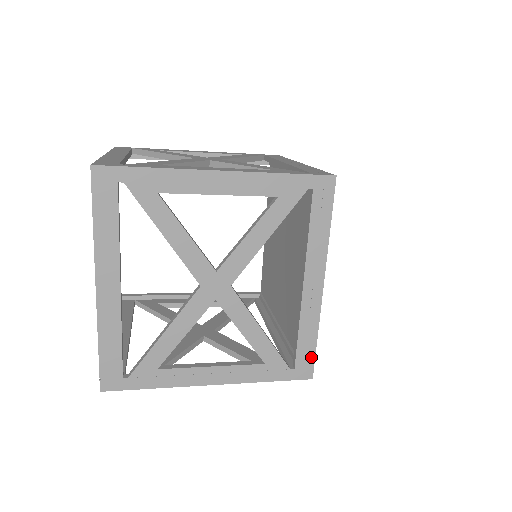
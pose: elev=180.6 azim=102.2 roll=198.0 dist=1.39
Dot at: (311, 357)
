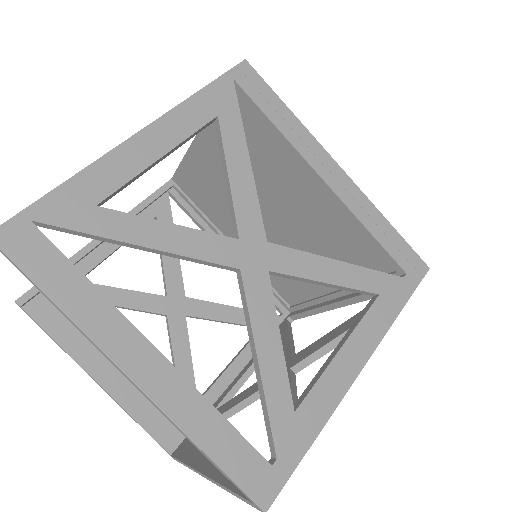
Dot at: occluded
